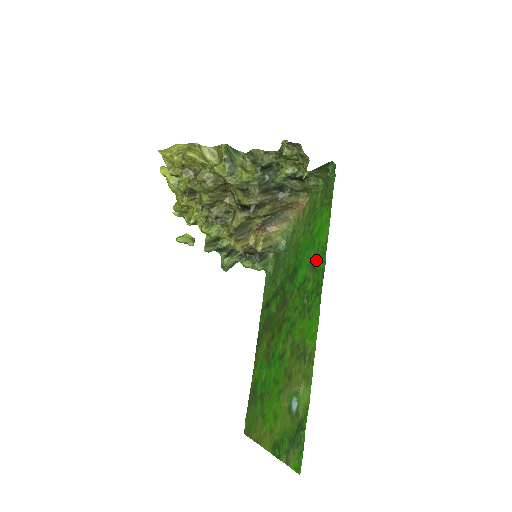
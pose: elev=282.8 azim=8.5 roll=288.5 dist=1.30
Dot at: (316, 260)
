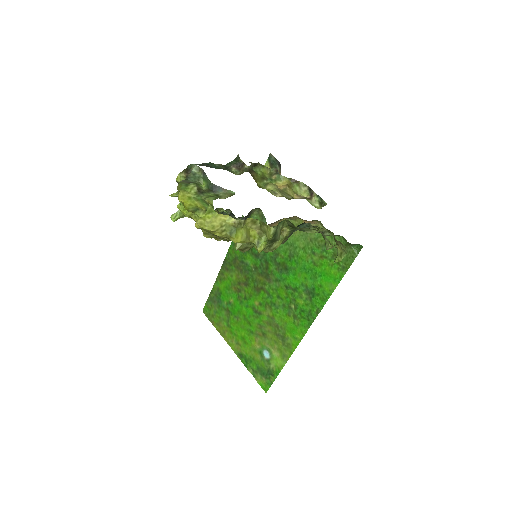
Dot at: (313, 294)
